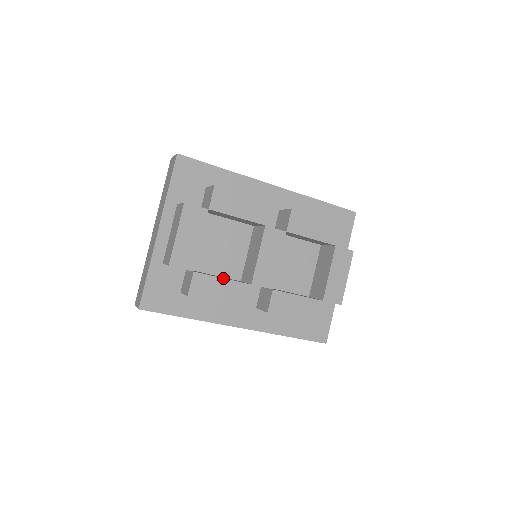
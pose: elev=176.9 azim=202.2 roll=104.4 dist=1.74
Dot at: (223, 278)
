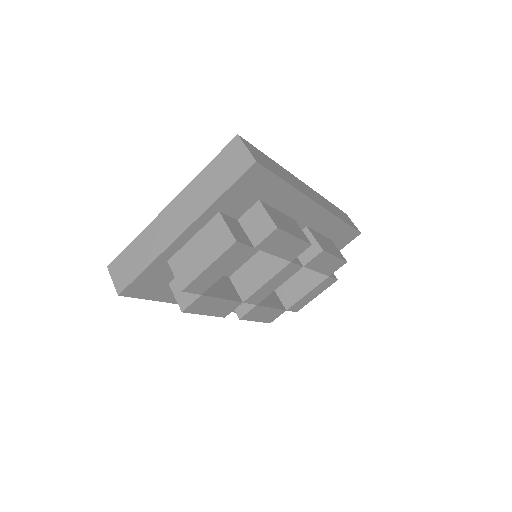
Dot at: (223, 299)
